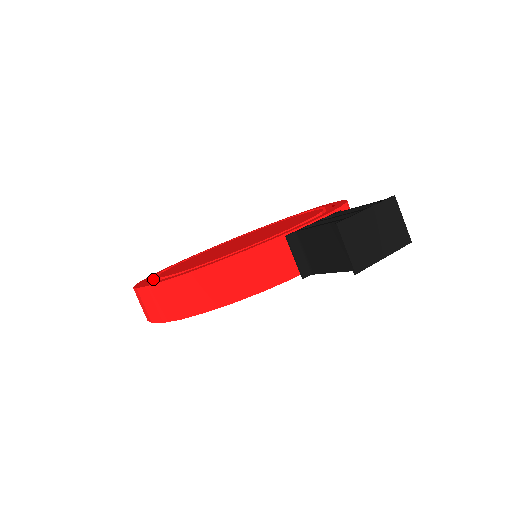
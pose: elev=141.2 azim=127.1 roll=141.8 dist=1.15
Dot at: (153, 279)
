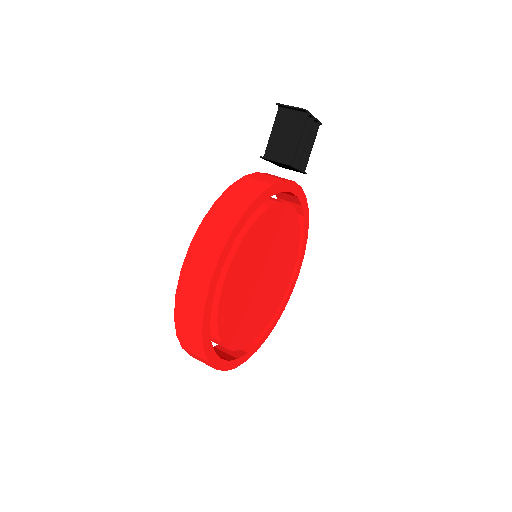
Dot at: occluded
